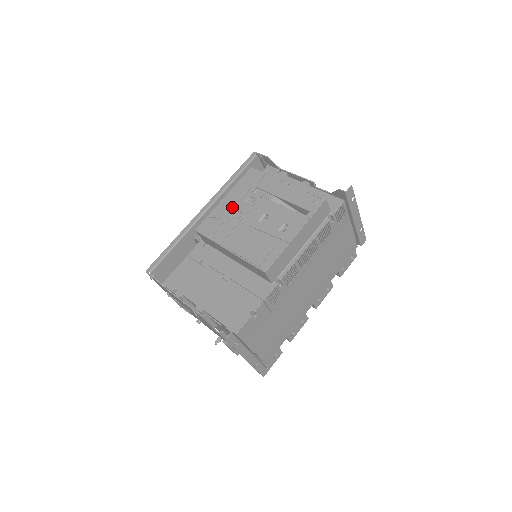
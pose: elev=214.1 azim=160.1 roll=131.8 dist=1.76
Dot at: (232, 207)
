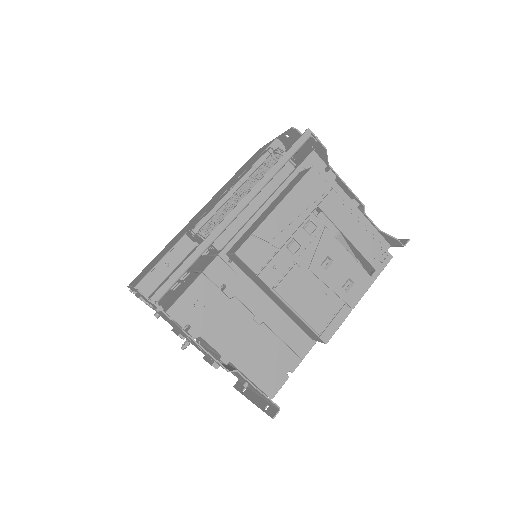
Dot at: (286, 229)
